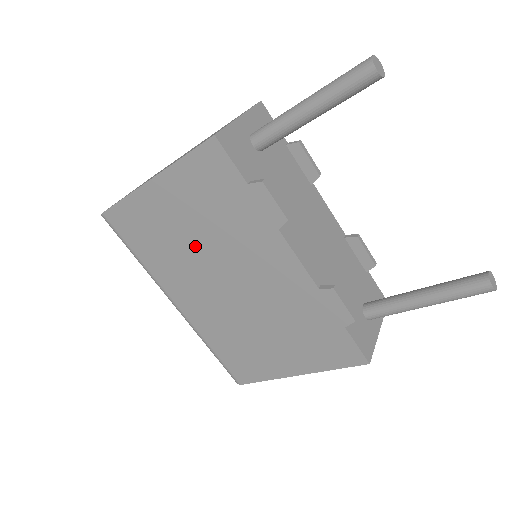
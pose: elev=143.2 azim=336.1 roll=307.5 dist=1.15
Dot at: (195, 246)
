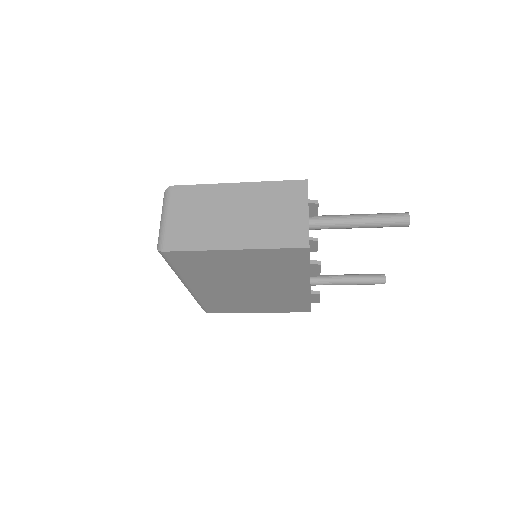
Dot at: (239, 274)
